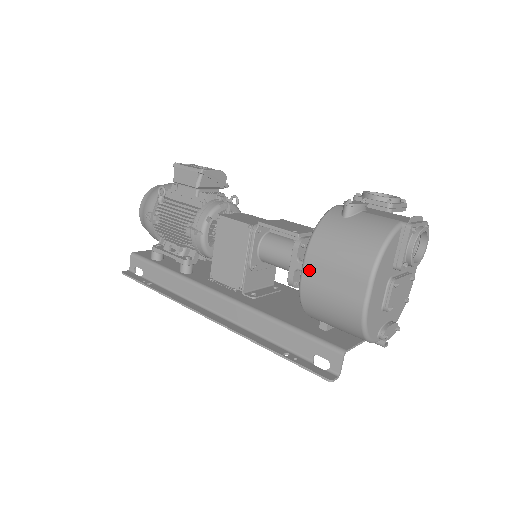
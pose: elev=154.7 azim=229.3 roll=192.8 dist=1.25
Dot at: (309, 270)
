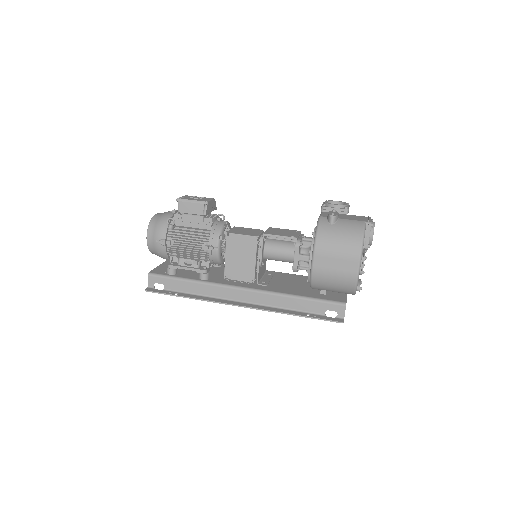
Dot at: (318, 261)
